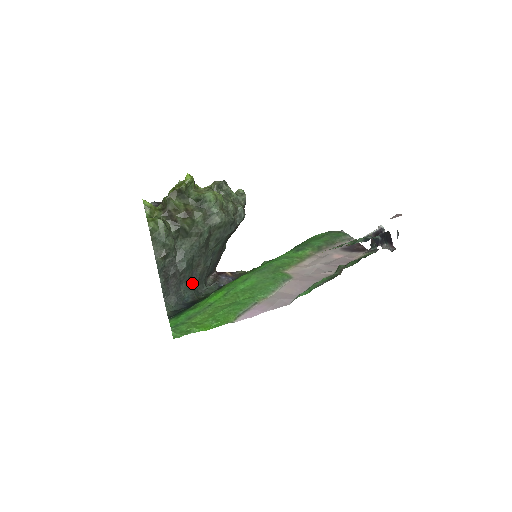
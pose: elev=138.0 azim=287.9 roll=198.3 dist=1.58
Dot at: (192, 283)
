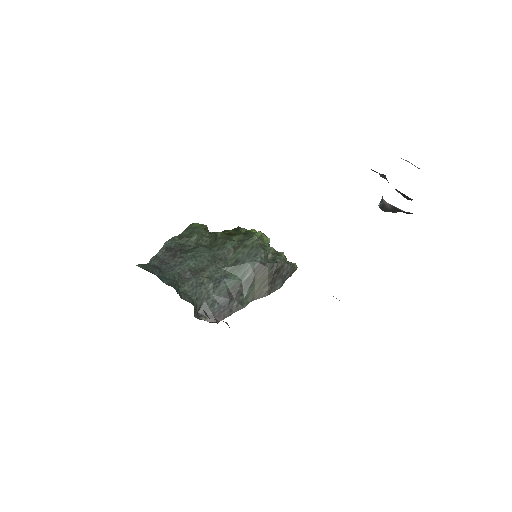
Dot at: (183, 280)
